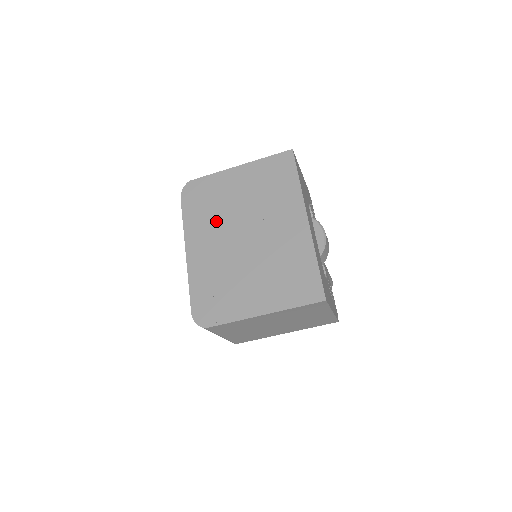
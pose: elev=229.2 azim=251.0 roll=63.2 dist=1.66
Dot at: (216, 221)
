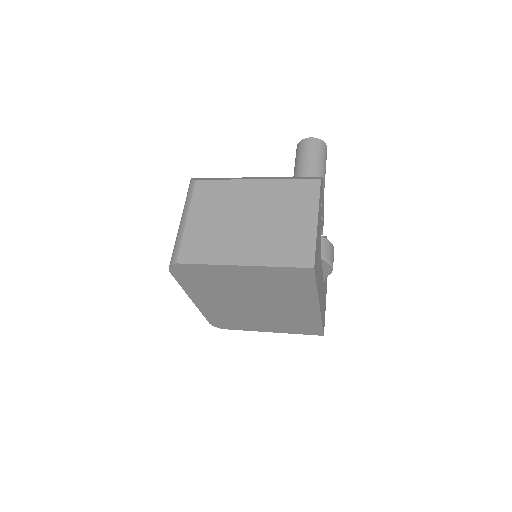
Dot at: (220, 293)
